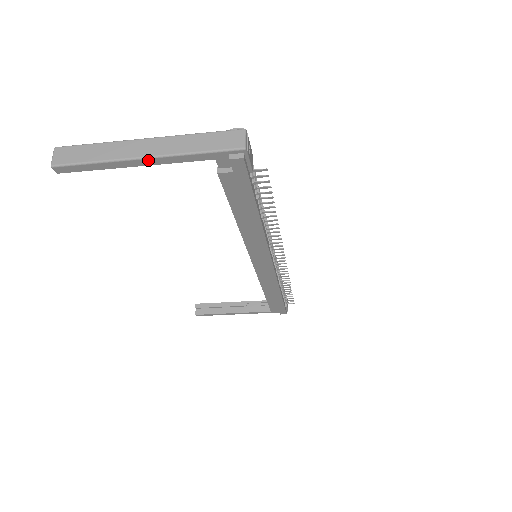
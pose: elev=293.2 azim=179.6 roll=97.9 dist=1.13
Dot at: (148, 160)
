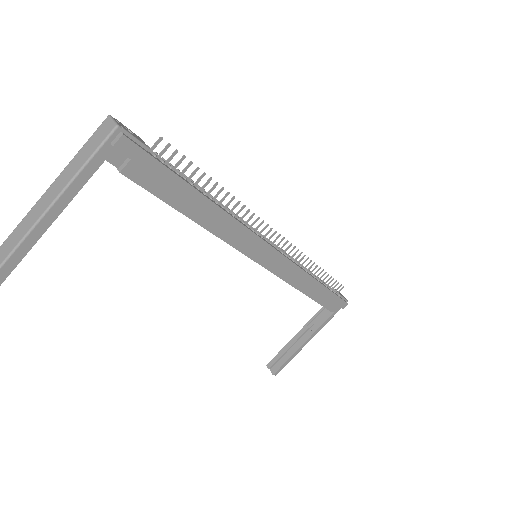
Dot at: (52, 210)
